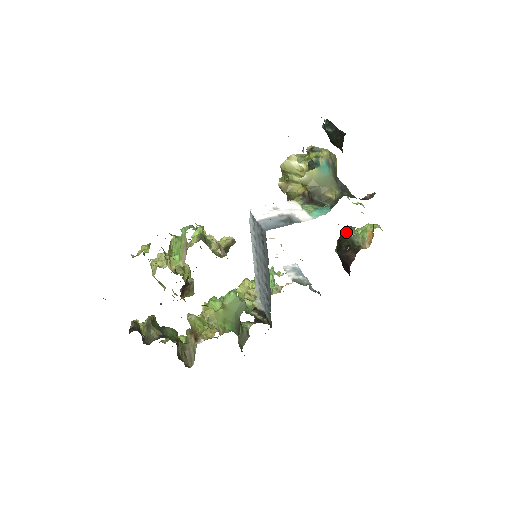
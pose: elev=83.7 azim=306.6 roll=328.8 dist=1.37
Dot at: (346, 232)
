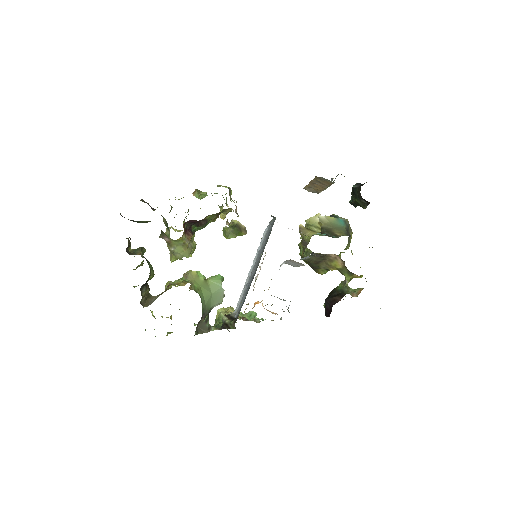
Dot at: (340, 285)
